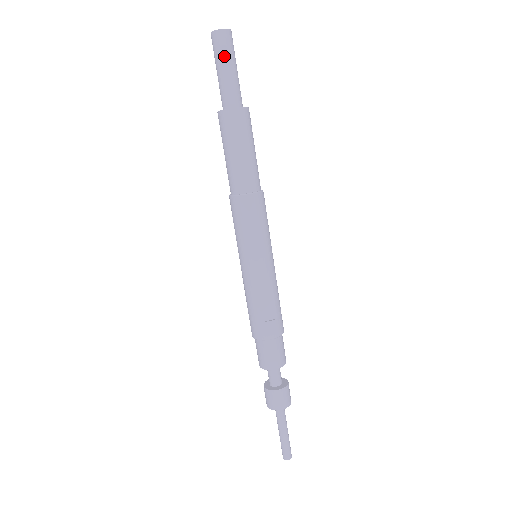
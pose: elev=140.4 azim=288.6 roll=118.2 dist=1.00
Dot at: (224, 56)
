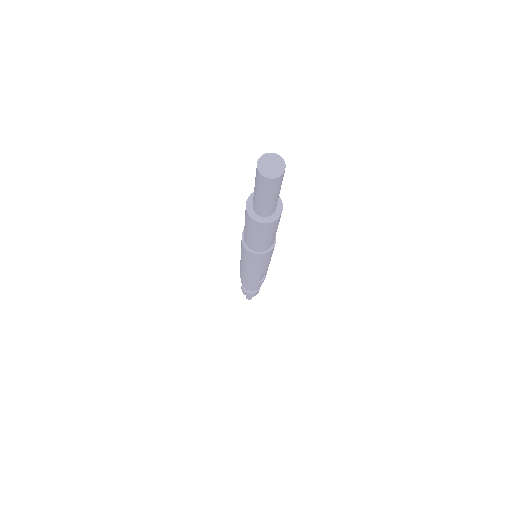
Dot at: (276, 191)
